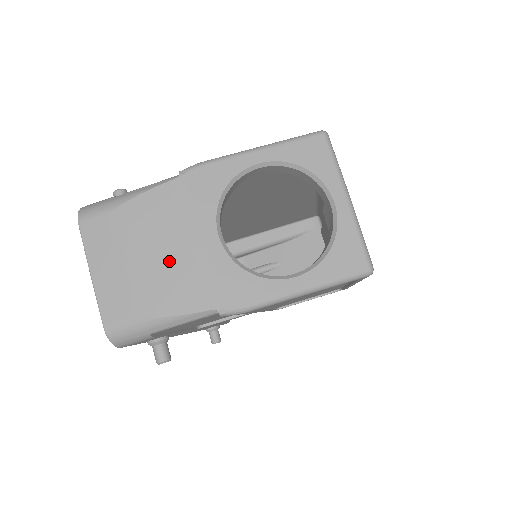
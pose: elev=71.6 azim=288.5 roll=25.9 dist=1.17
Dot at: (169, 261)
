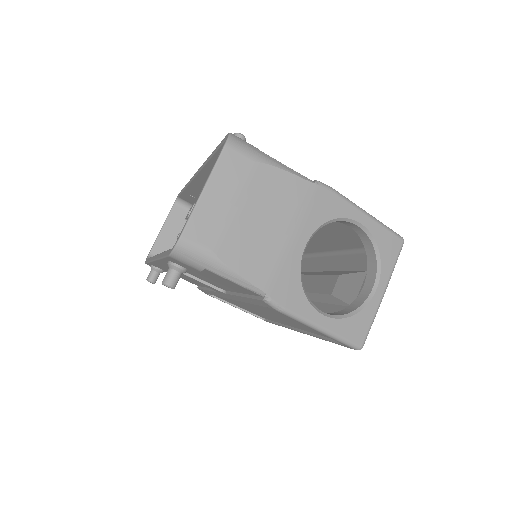
Dot at: (264, 233)
